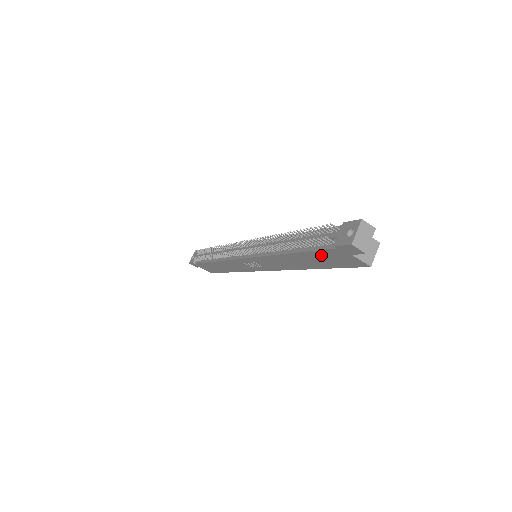
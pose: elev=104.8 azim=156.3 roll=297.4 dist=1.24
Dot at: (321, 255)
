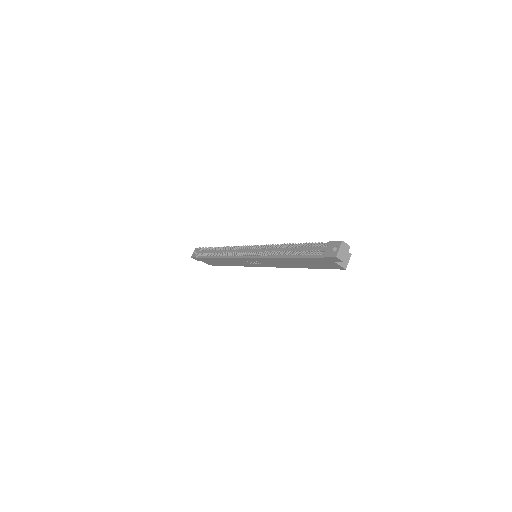
Dot at: (313, 261)
